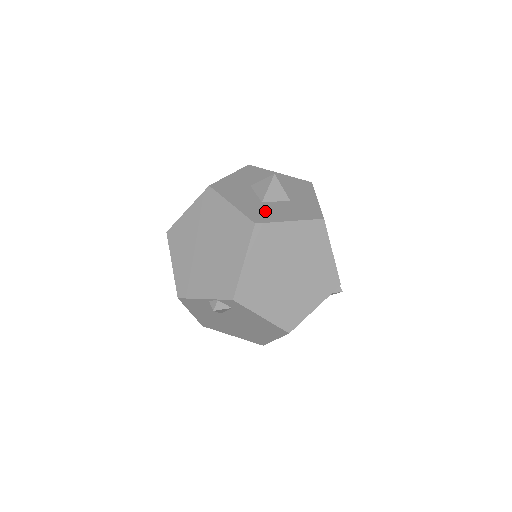
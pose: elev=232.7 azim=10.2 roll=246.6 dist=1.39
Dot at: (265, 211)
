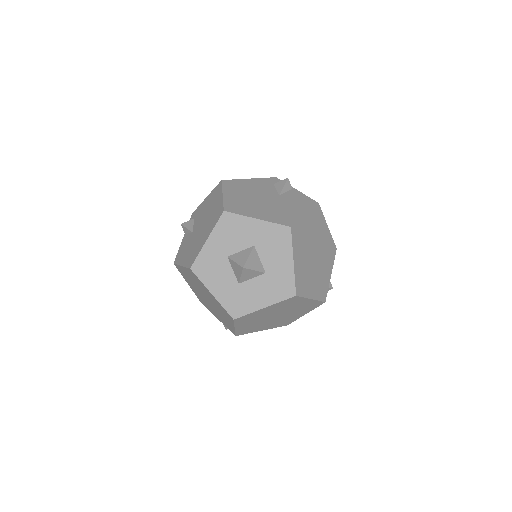
Dot at: (242, 298)
